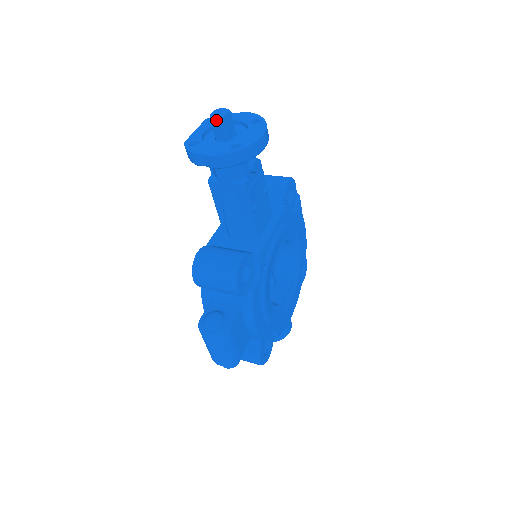
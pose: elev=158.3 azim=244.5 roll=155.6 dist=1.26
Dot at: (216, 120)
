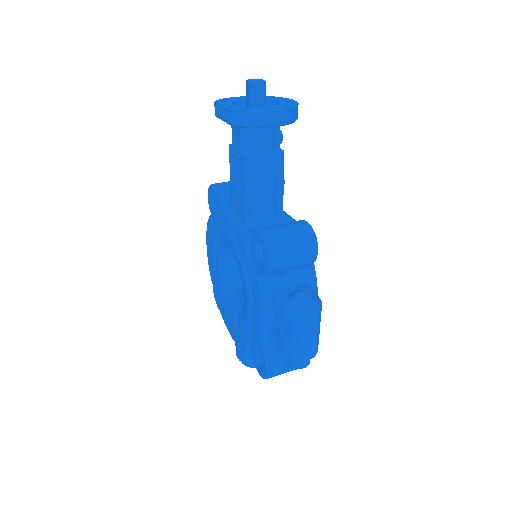
Dot at: (258, 85)
